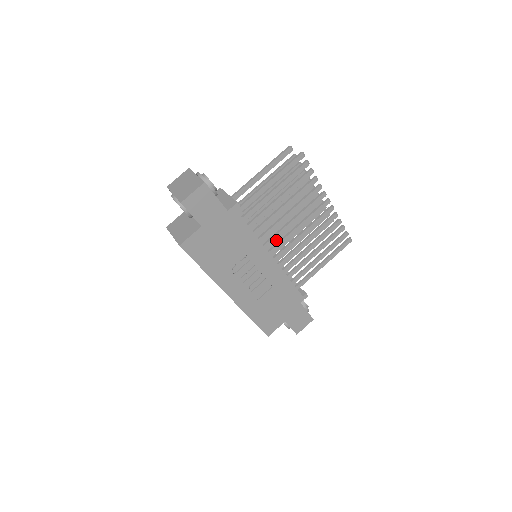
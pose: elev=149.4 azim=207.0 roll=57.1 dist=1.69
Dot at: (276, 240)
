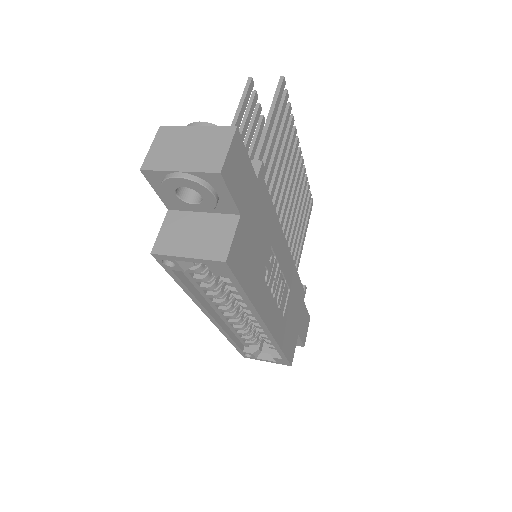
Dot at: occluded
